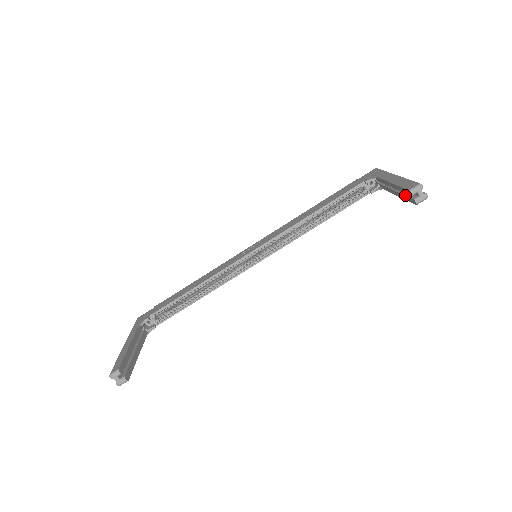
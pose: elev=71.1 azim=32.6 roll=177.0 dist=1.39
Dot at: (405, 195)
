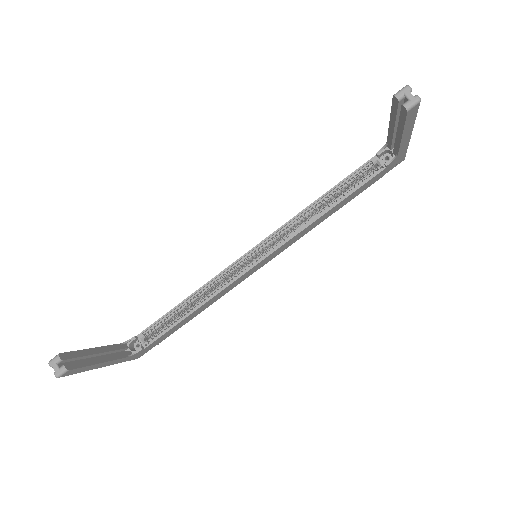
Dot at: (399, 116)
